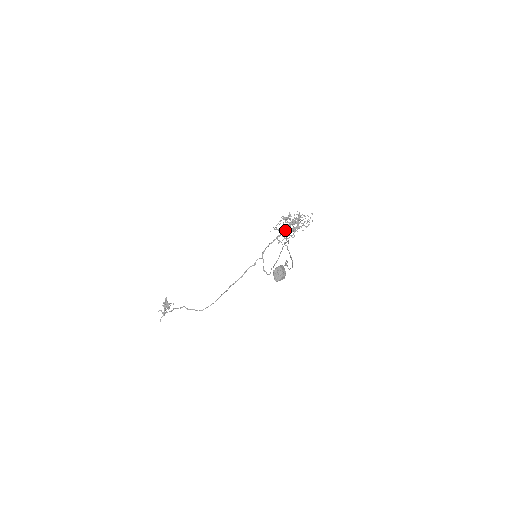
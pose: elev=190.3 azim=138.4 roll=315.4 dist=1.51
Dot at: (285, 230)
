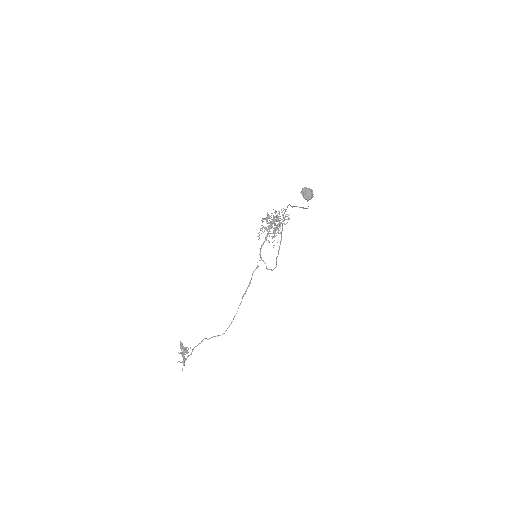
Dot at: occluded
